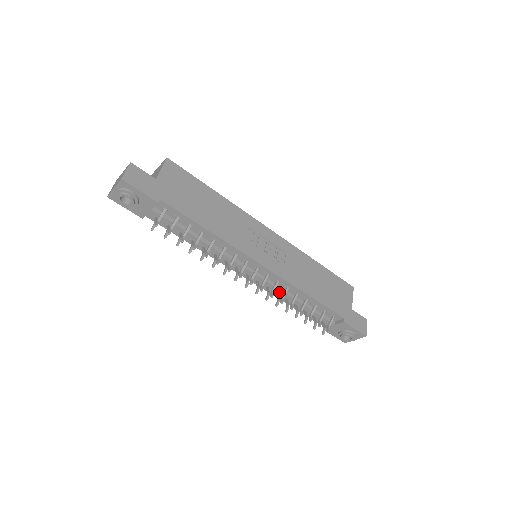
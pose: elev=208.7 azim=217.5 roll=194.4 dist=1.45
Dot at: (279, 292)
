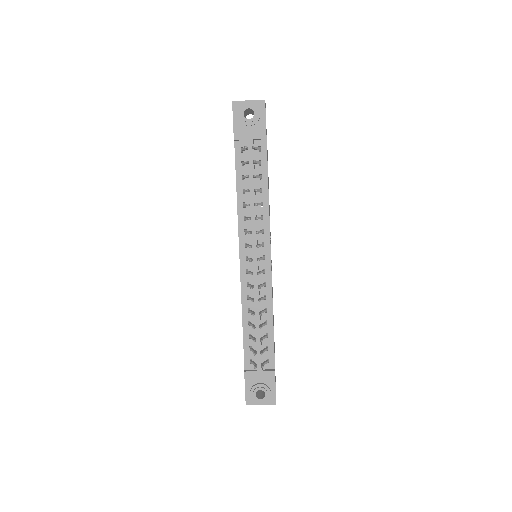
Dot at: (256, 296)
